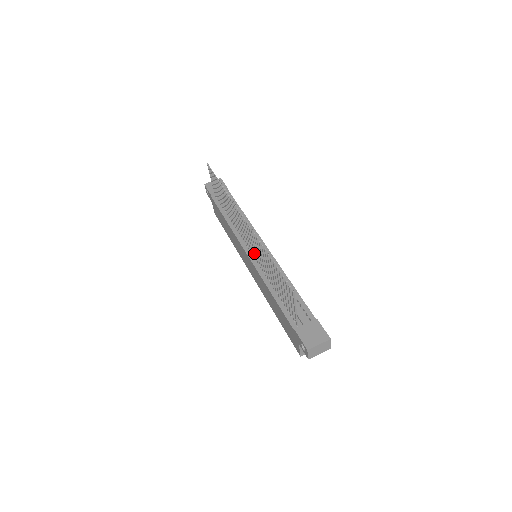
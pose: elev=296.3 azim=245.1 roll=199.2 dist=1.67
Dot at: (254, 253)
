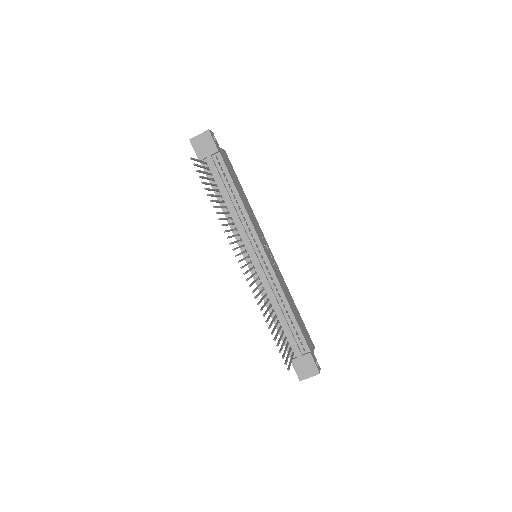
Dot at: occluded
